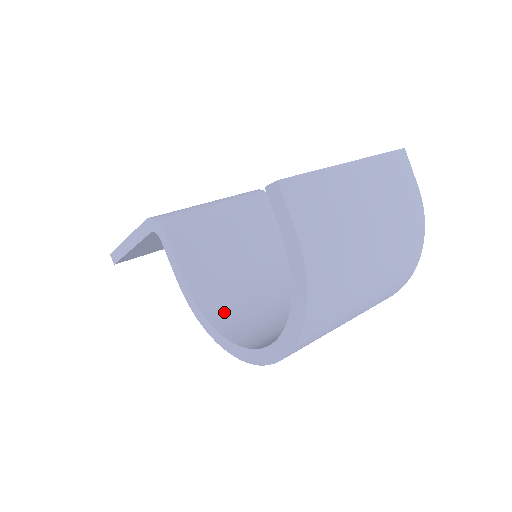
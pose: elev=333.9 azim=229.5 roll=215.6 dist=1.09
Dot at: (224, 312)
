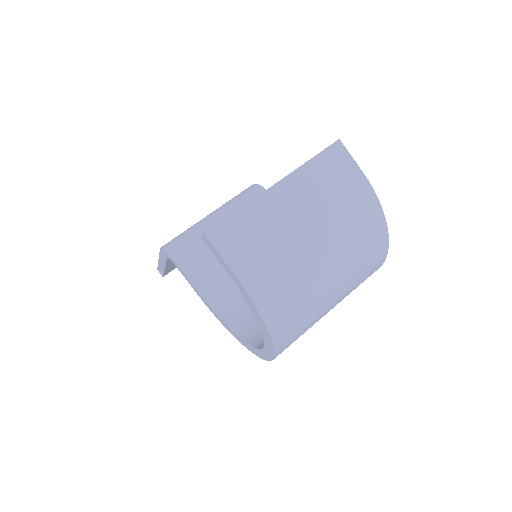
Dot at: (239, 313)
